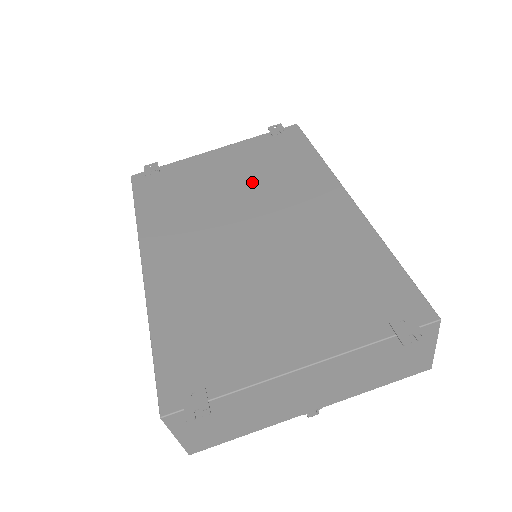
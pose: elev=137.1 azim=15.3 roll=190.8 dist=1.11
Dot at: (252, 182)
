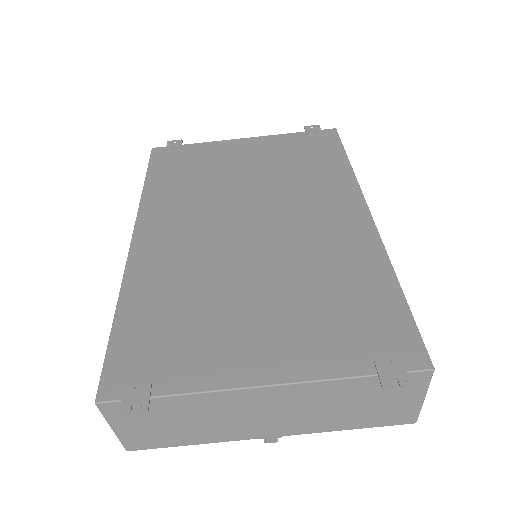
Dot at: (271, 178)
